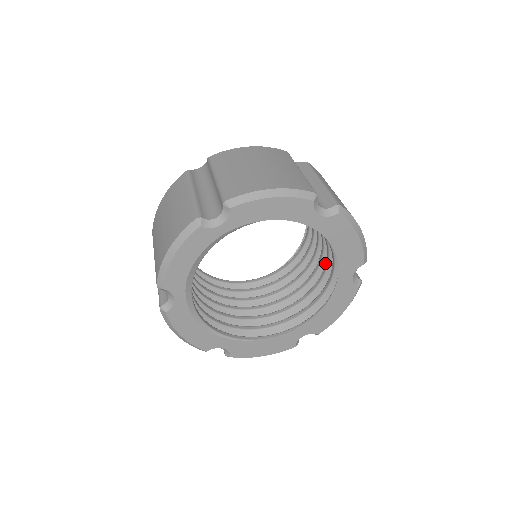
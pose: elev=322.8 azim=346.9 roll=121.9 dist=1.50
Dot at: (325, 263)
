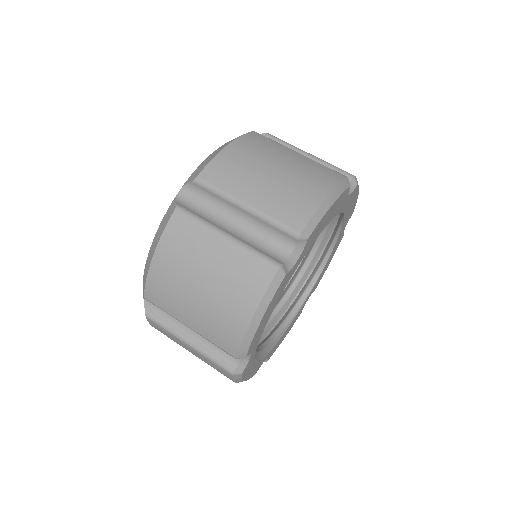
Dot at: occluded
